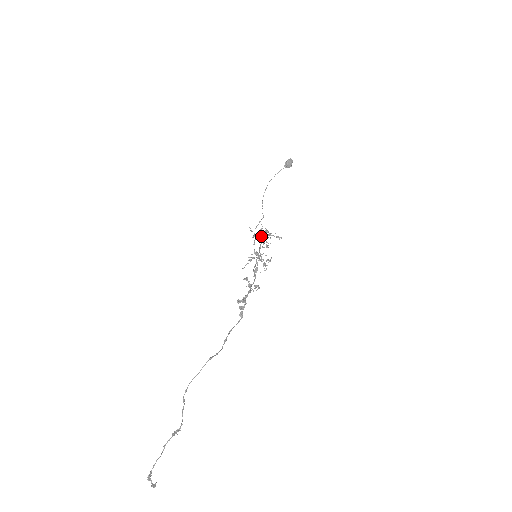
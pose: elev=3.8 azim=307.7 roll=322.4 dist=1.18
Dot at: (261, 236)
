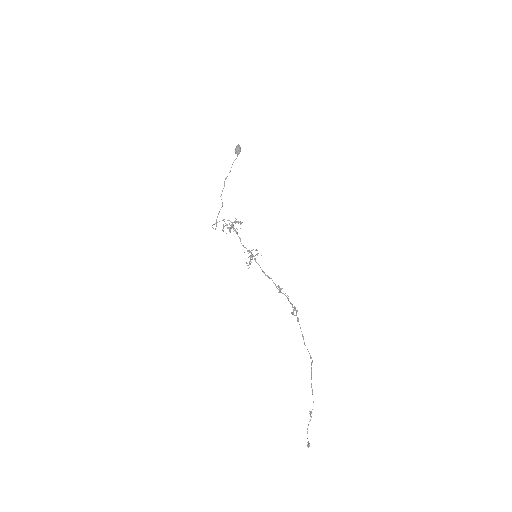
Dot at: (237, 229)
